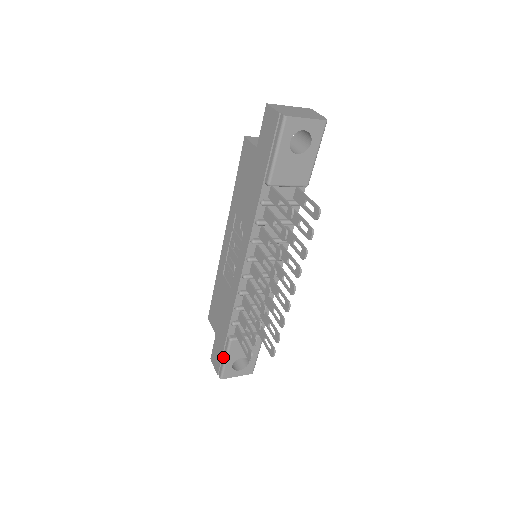
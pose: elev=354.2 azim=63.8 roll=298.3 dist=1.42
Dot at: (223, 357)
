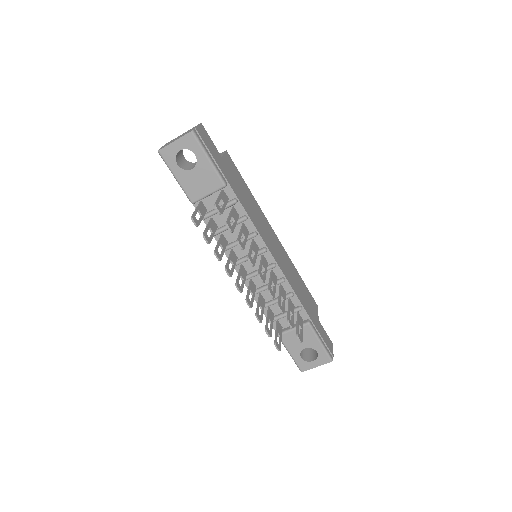
Dot at: (289, 352)
